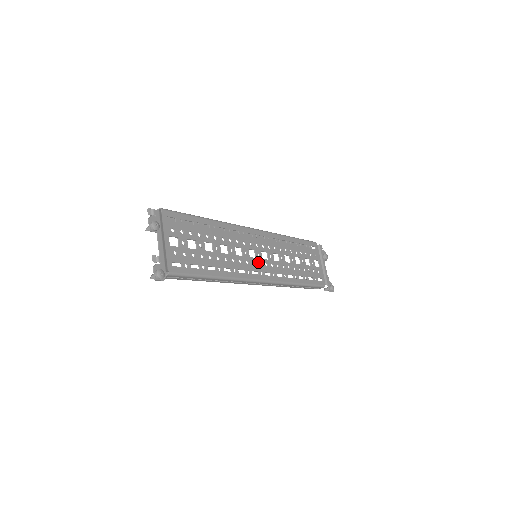
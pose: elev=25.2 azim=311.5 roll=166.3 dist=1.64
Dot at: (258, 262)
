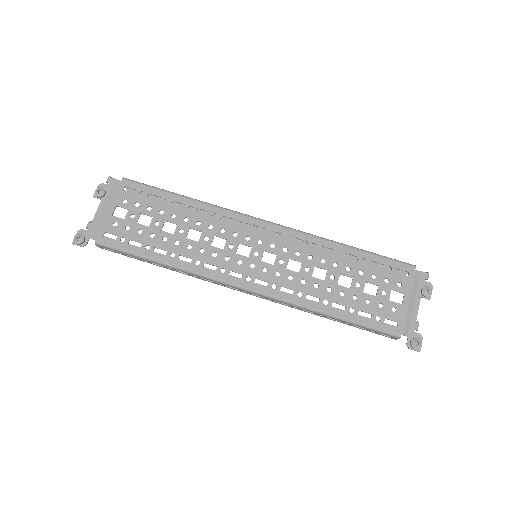
Dot at: (249, 263)
